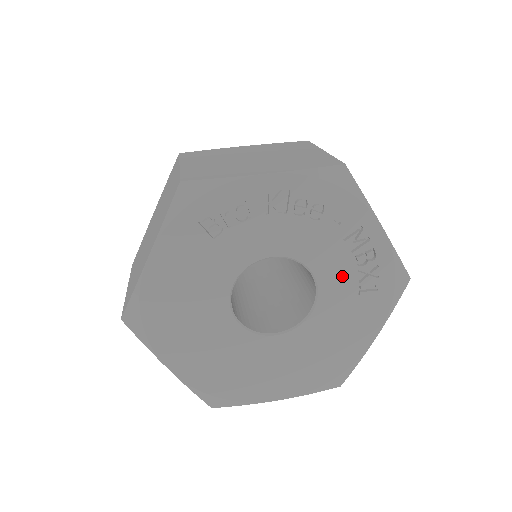
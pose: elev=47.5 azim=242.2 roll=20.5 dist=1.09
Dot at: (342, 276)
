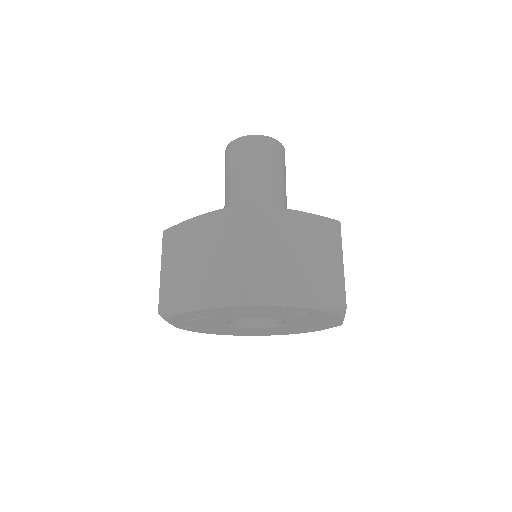
Dot at: (290, 316)
